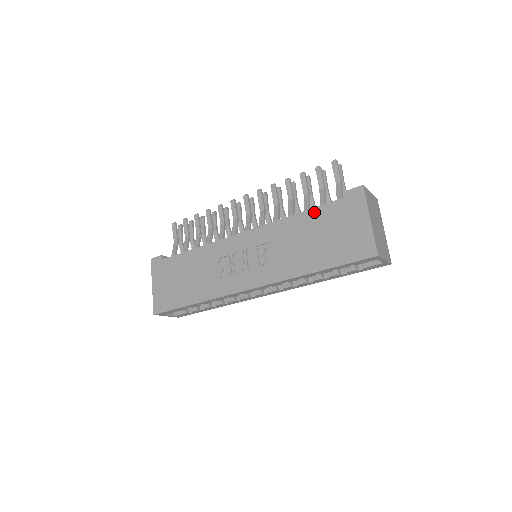
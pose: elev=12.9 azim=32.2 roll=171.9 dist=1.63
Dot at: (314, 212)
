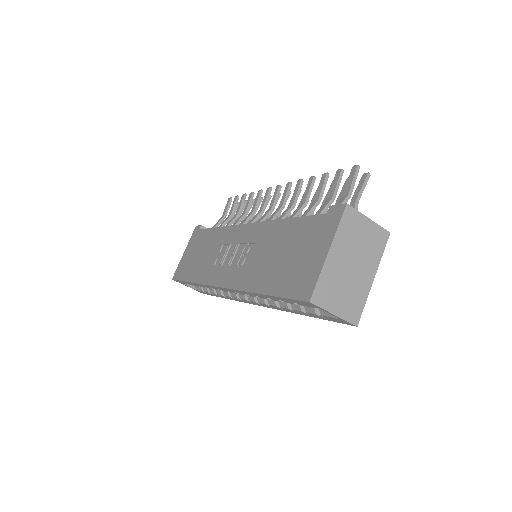
Dot at: (296, 222)
